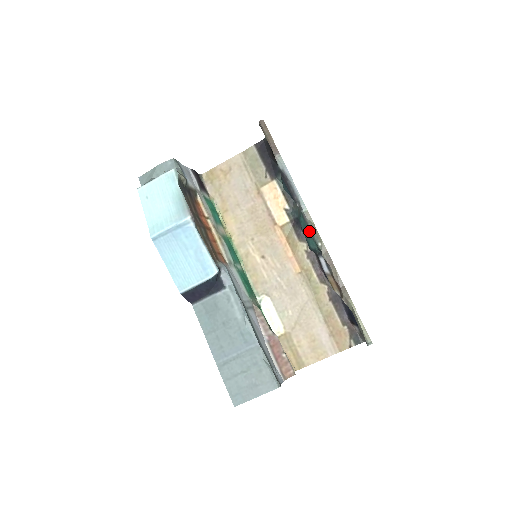
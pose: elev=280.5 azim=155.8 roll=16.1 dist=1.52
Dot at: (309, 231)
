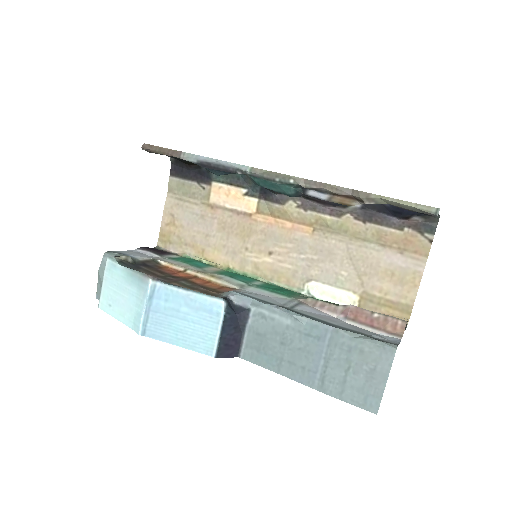
Dot at: (271, 182)
